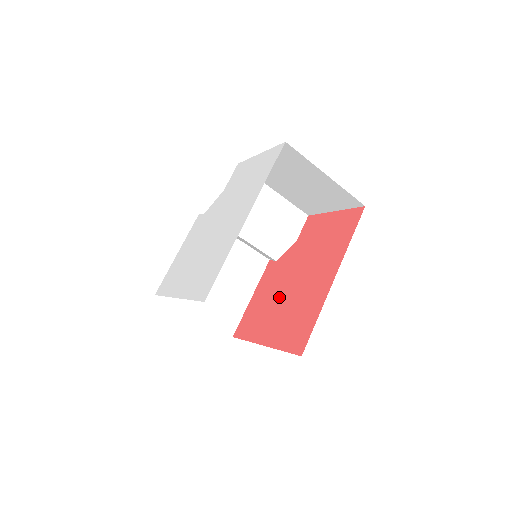
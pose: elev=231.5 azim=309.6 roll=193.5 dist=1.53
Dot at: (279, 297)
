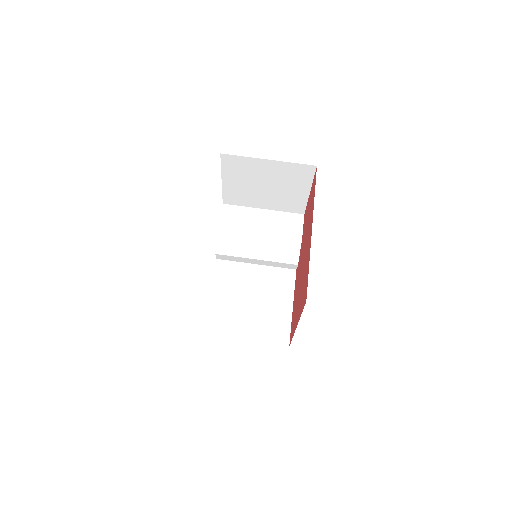
Dot at: (299, 284)
